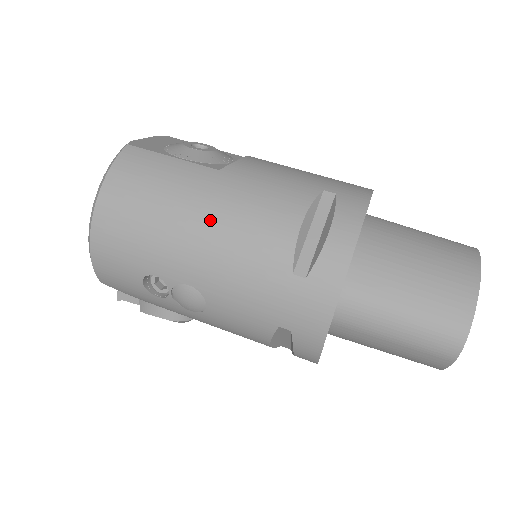
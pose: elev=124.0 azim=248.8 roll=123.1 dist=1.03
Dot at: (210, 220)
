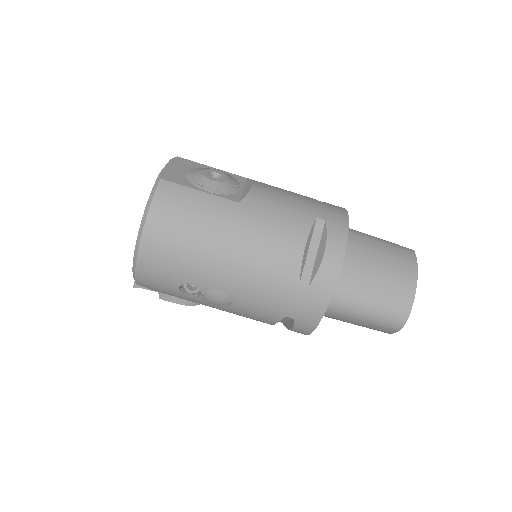
Dot at: (238, 245)
